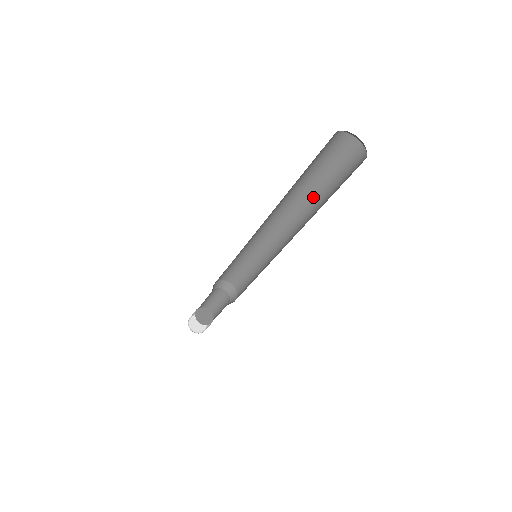
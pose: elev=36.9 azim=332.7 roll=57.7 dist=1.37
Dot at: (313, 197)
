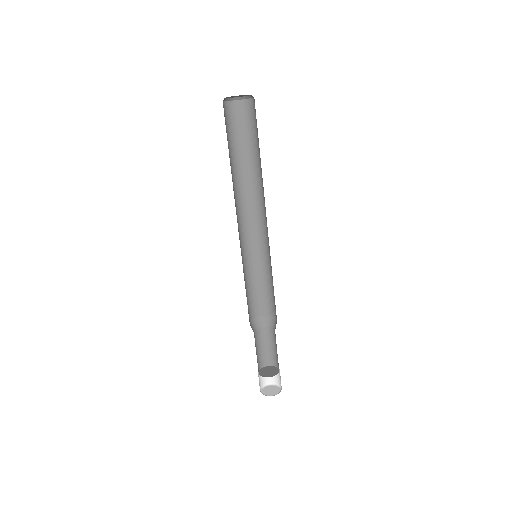
Dot at: (261, 169)
